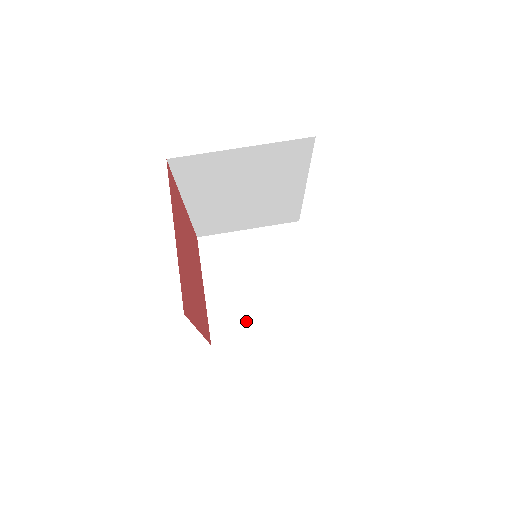
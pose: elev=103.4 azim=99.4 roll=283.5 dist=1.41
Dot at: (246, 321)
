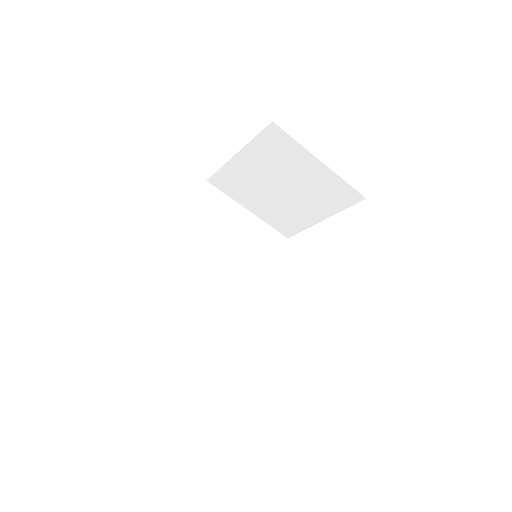
Dot at: (245, 195)
